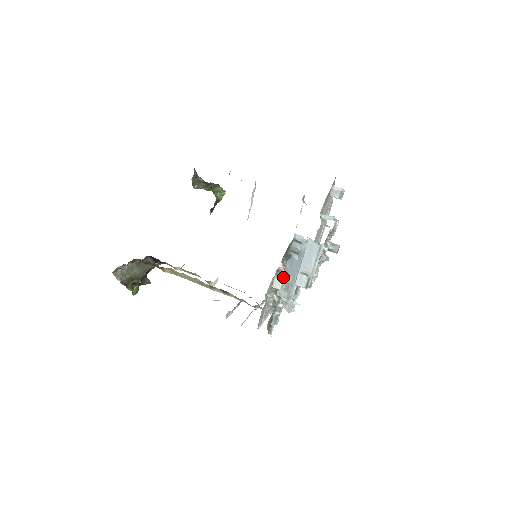
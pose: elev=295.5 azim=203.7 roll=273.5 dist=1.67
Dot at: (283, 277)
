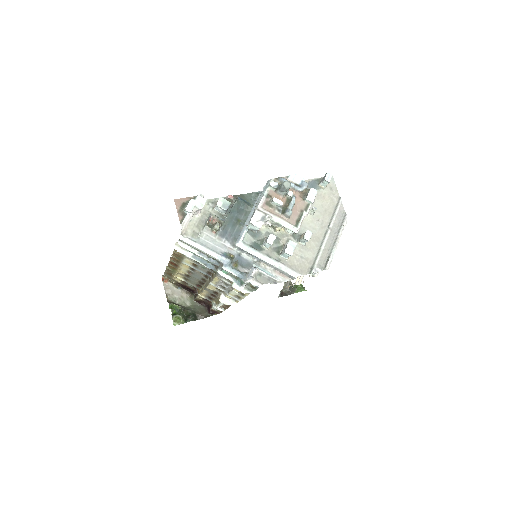
Dot at: occluded
